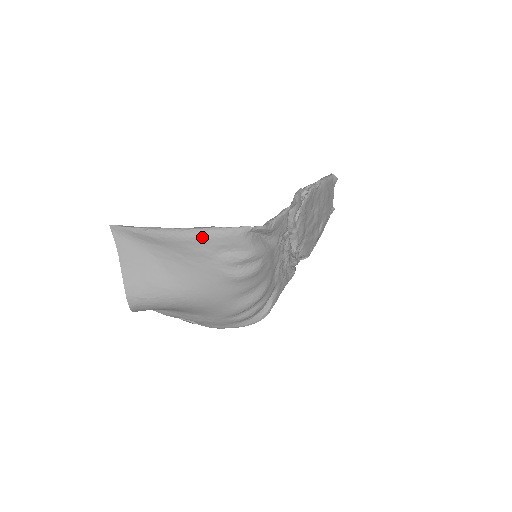
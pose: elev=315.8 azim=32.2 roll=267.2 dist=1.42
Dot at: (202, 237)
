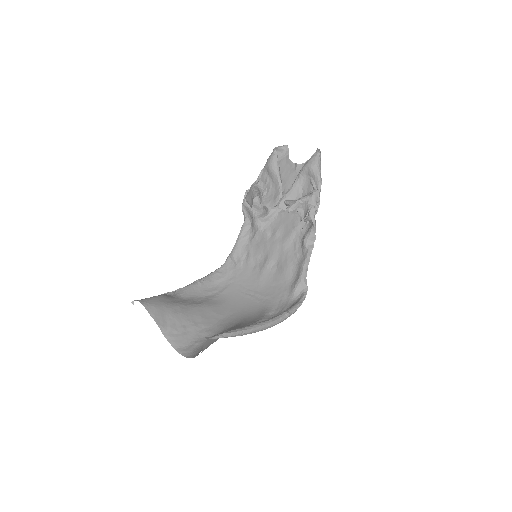
Dot at: occluded
